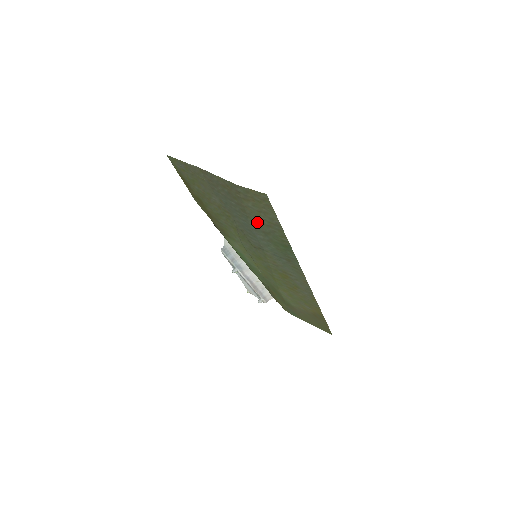
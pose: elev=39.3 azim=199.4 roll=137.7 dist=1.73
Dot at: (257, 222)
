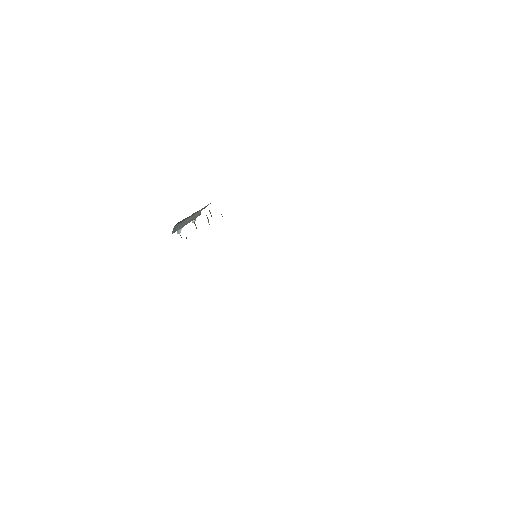
Dot at: occluded
